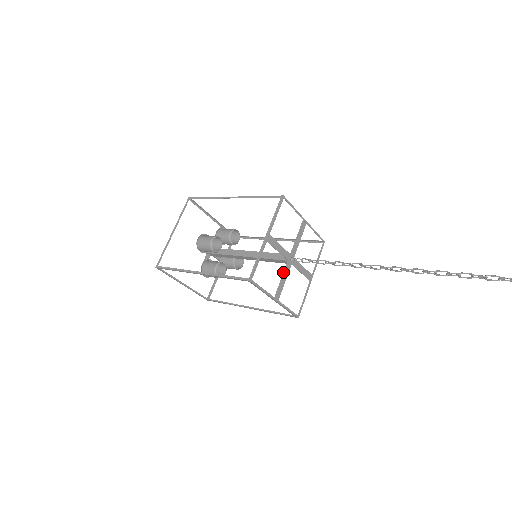
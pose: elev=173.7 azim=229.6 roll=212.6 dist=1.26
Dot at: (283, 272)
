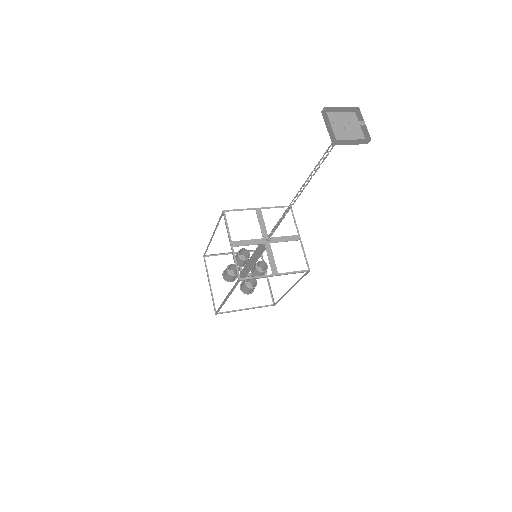
Dot at: (253, 239)
